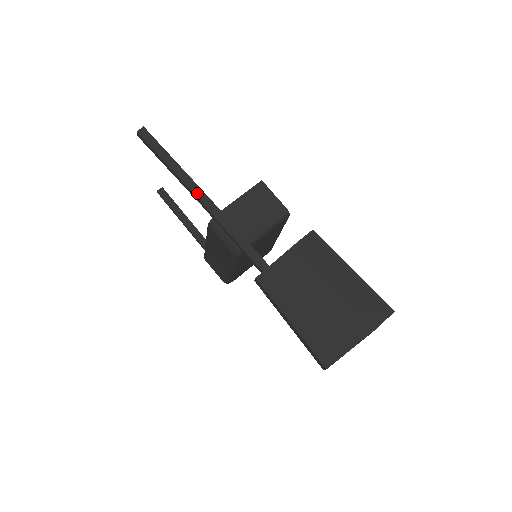
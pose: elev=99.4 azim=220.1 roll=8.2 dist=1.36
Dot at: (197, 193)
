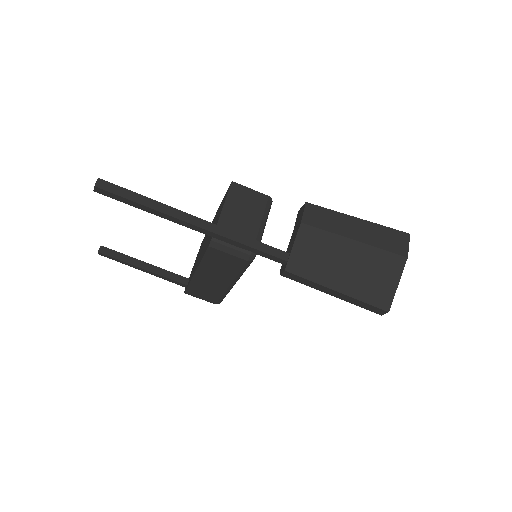
Dot at: (188, 220)
